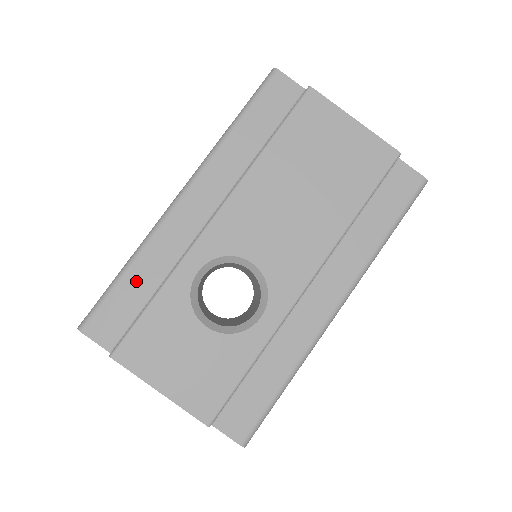
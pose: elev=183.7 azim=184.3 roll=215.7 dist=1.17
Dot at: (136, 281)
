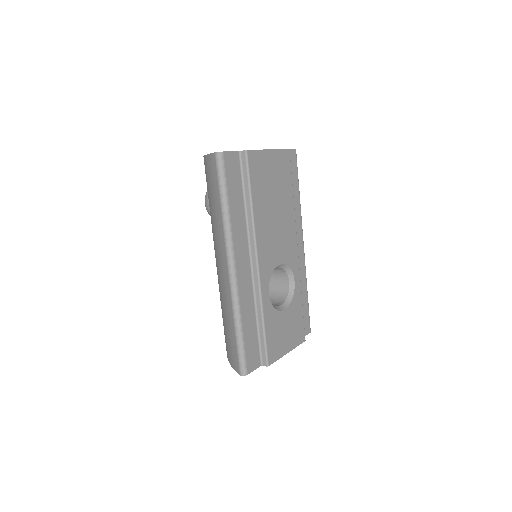
Dot at: (248, 328)
